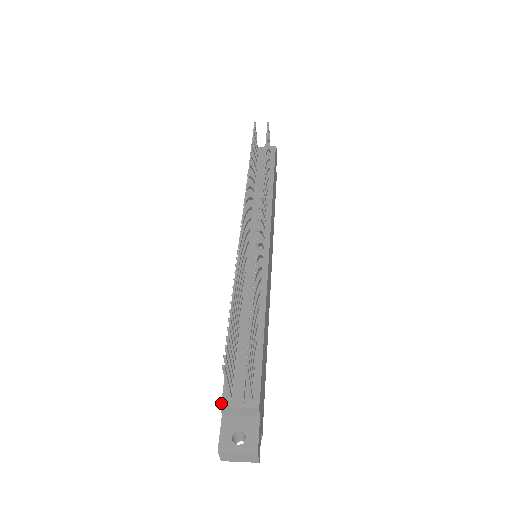
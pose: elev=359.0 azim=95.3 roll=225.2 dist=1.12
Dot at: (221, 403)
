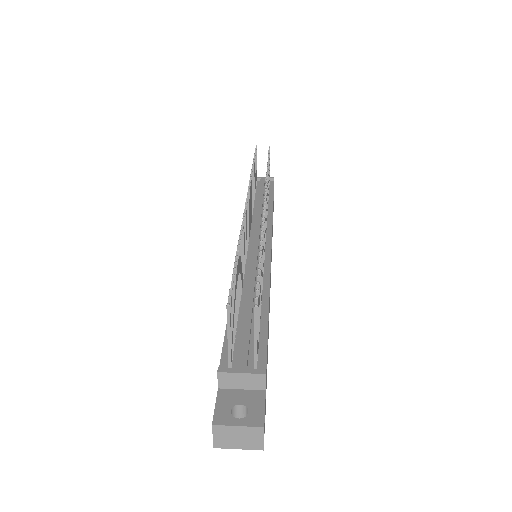
Dot at: (219, 368)
